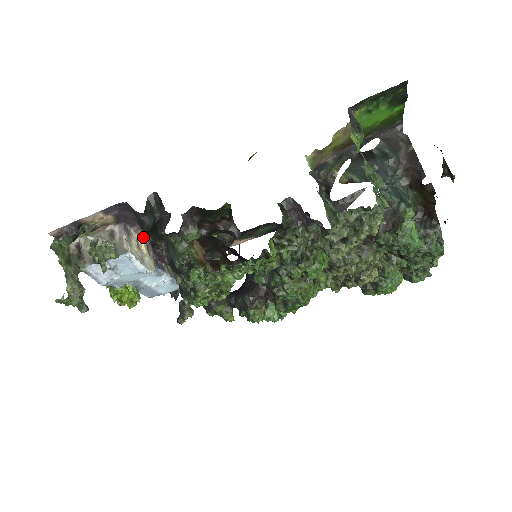
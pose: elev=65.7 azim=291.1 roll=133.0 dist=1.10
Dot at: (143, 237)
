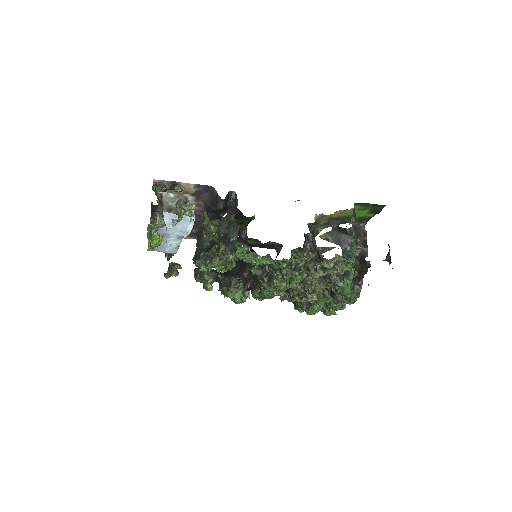
Dot at: occluded
